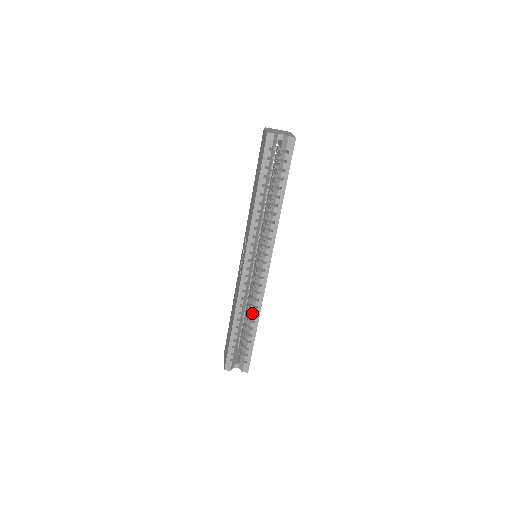
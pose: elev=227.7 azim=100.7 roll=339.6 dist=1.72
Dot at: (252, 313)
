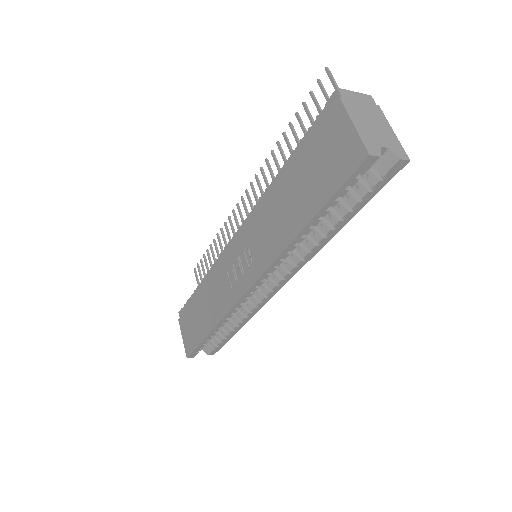
Dot at: (237, 317)
